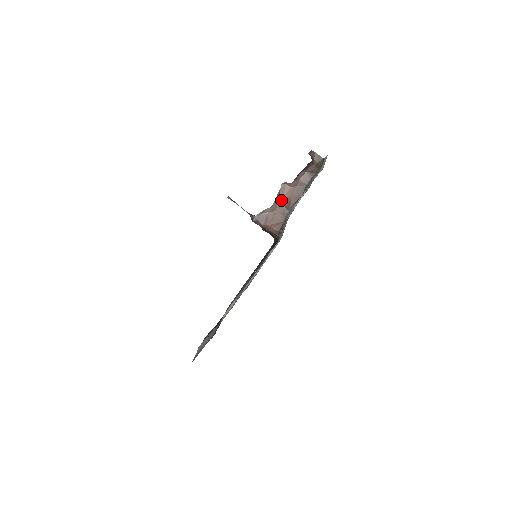
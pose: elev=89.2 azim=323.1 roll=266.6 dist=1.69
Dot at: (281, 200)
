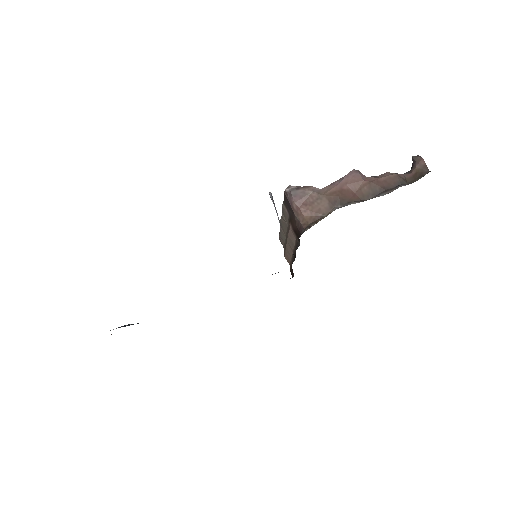
Dot at: (340, 187)
